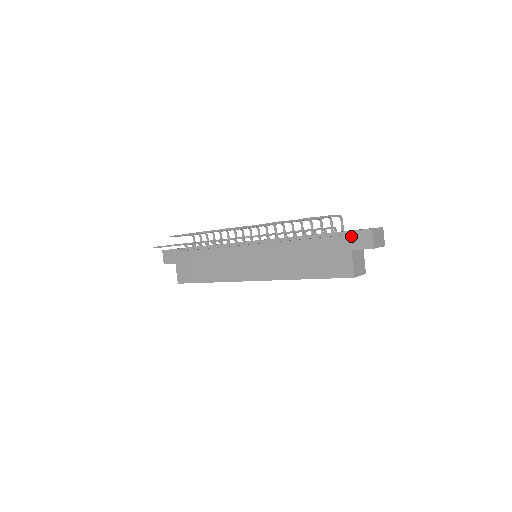
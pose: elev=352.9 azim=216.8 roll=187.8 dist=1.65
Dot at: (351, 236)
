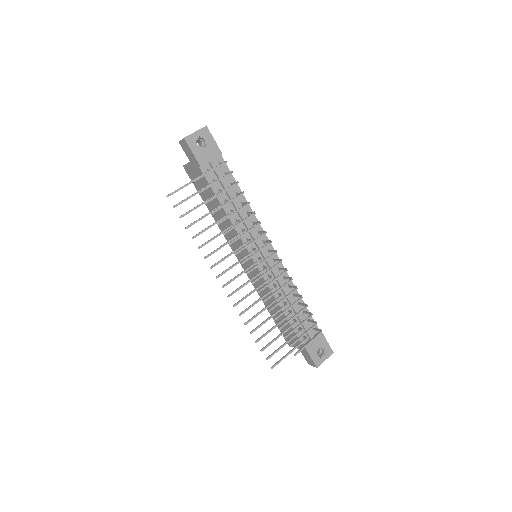
Dot at: (306, 353)
